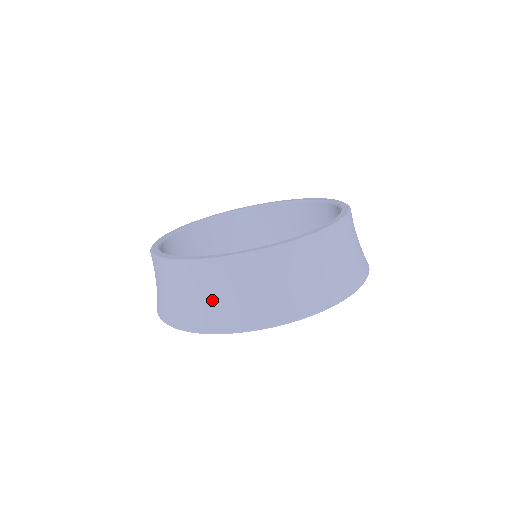
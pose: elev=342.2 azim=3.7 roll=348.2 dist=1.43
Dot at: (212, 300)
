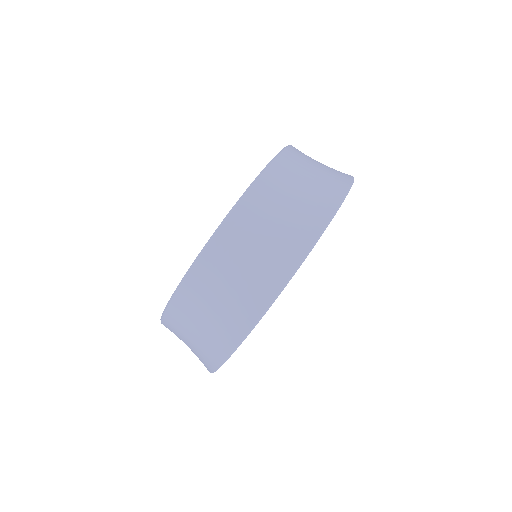
Dot at: (212, 318)
